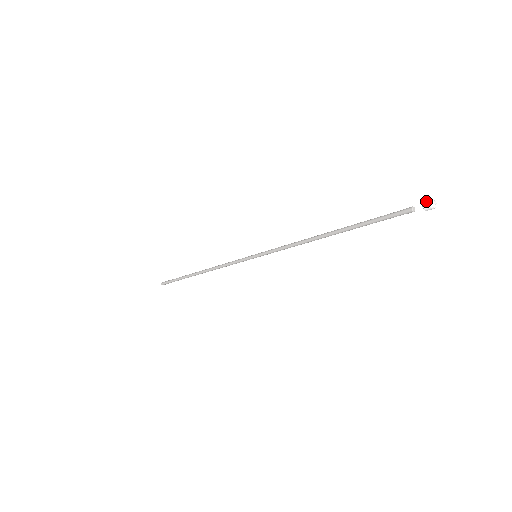
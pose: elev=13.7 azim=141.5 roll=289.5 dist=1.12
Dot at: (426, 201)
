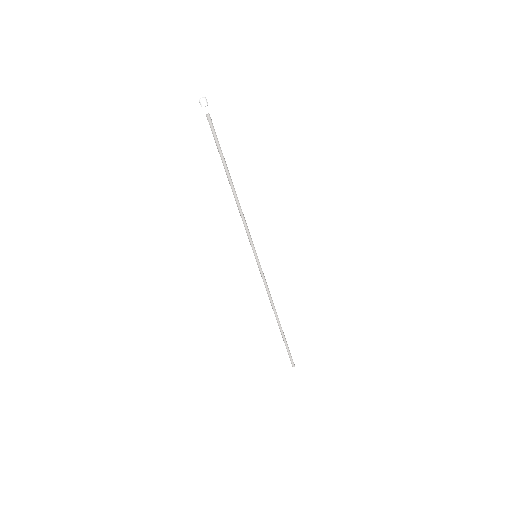
Dot at: (200, 103)
